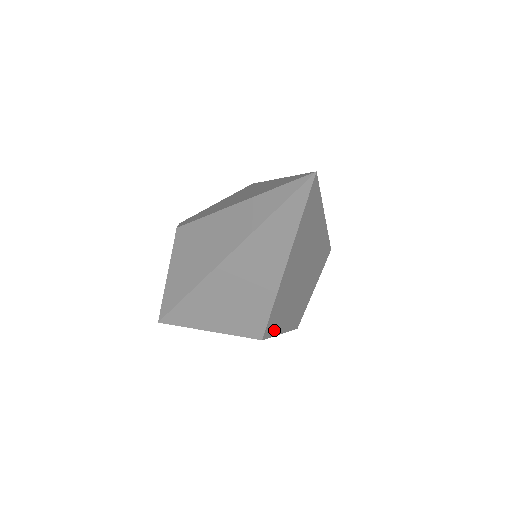
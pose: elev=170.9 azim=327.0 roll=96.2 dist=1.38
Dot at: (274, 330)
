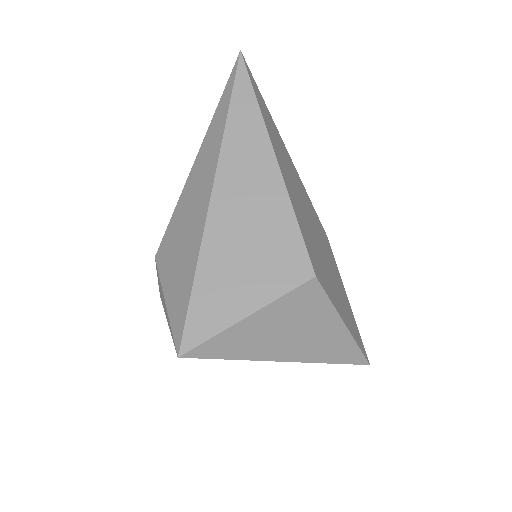
Dot at: (326, 288)
